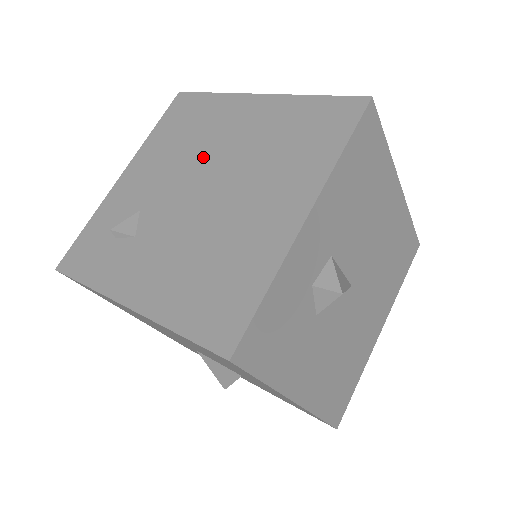
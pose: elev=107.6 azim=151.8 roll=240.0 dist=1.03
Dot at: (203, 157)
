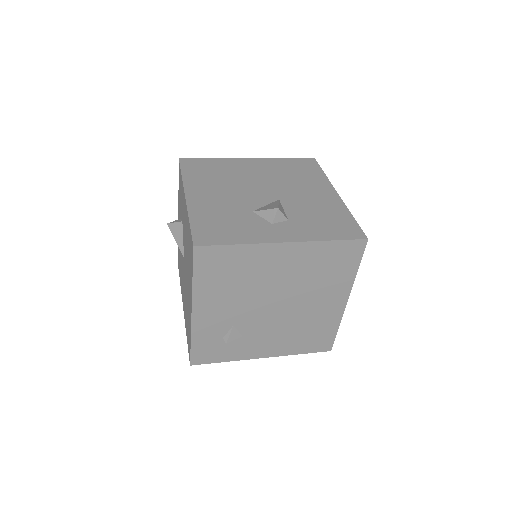
Dot at: (263, 290)
